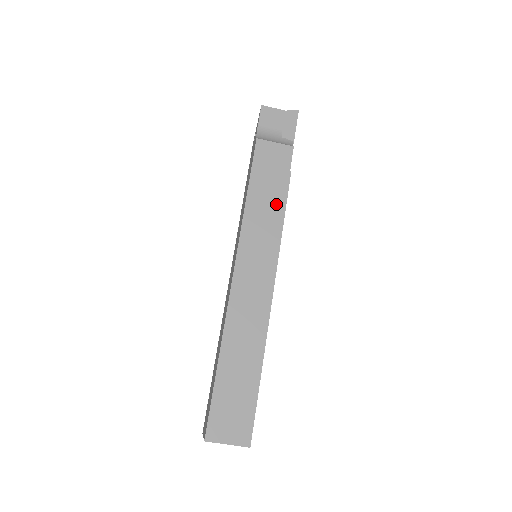
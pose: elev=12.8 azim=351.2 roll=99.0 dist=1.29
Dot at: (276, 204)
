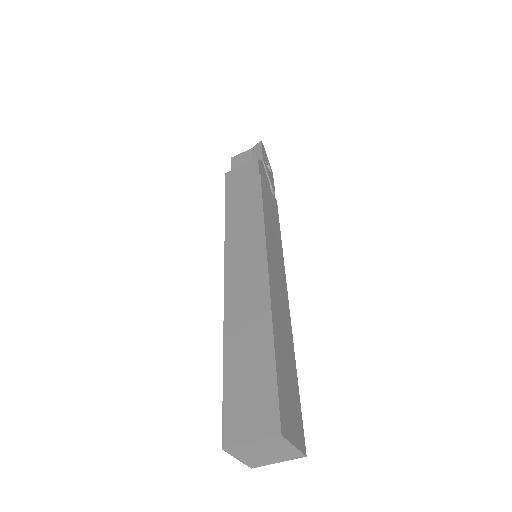
Dot at: (252, 201)
